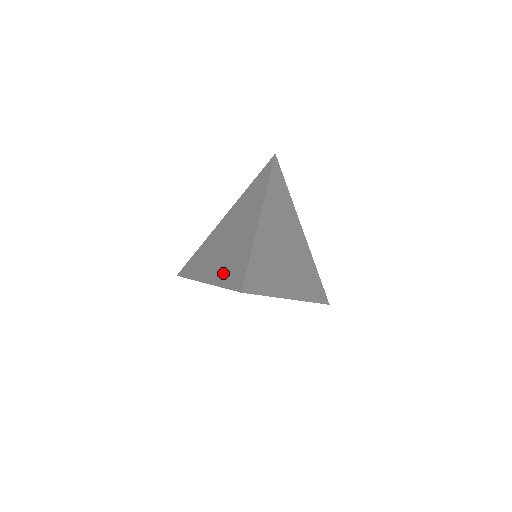
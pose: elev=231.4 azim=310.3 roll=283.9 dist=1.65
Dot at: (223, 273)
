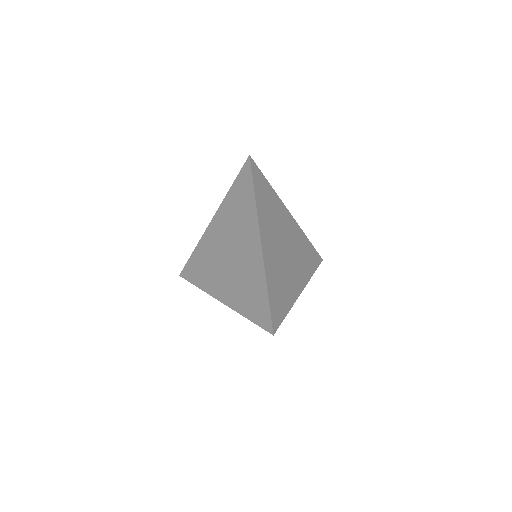
Dot at: (241, 301)
